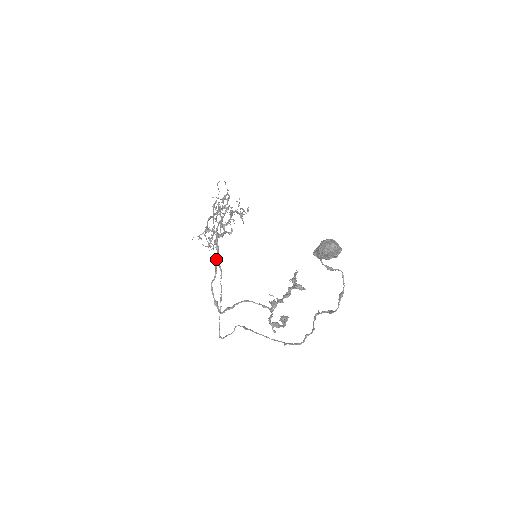
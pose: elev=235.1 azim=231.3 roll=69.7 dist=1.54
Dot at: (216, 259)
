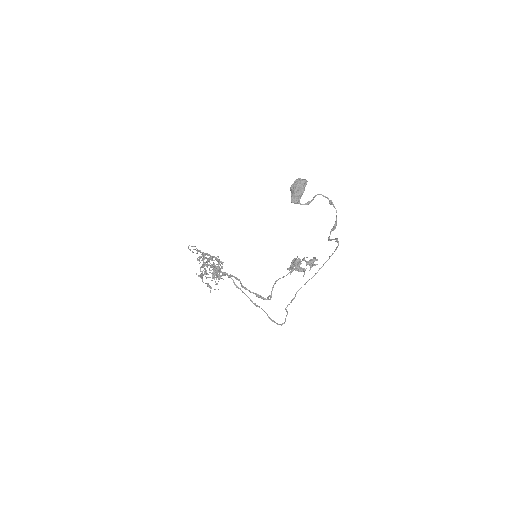
Dot at: (230, 275)
